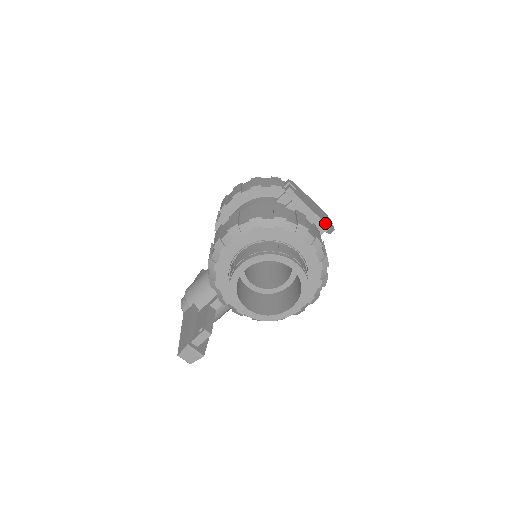
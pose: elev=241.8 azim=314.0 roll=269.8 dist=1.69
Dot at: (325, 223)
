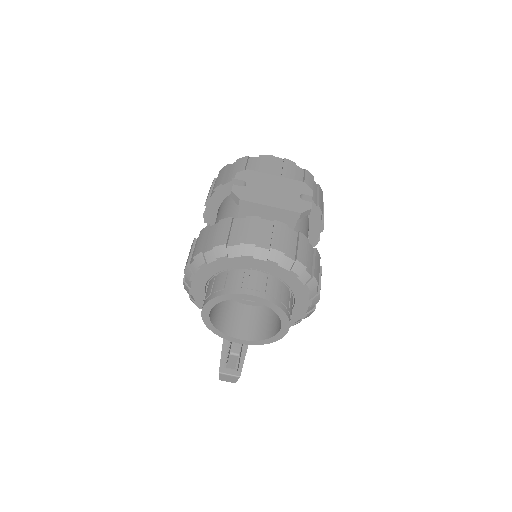
Dot at: (291, 211)
